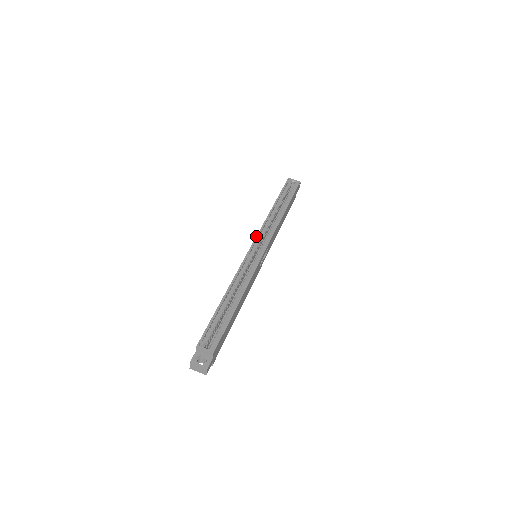
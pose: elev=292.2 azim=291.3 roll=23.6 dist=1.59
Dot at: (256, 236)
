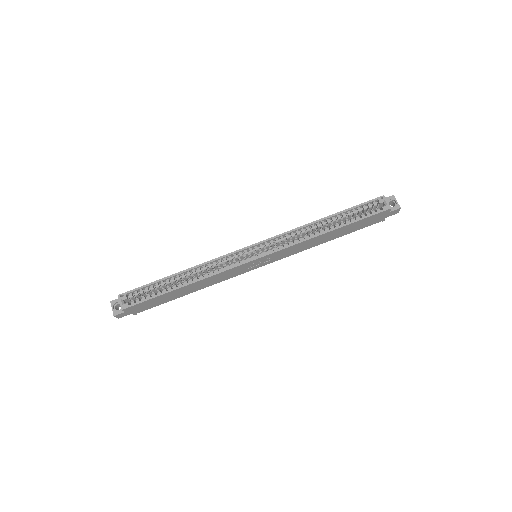
Dot at: (266, 239)
